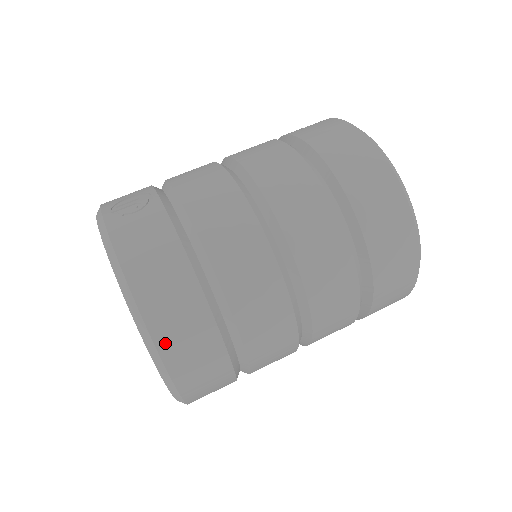
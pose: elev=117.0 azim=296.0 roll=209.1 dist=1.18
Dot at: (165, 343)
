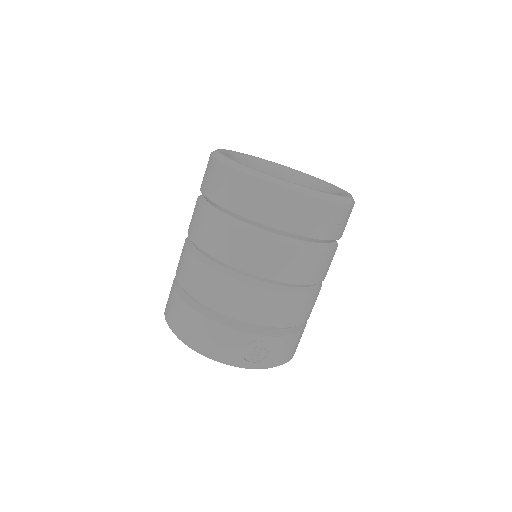
Dot at: occluded
